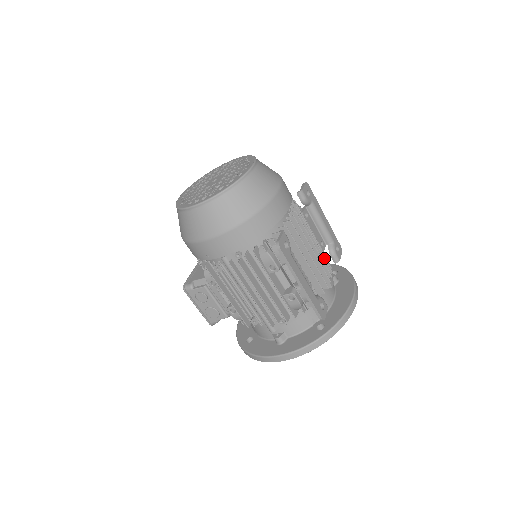
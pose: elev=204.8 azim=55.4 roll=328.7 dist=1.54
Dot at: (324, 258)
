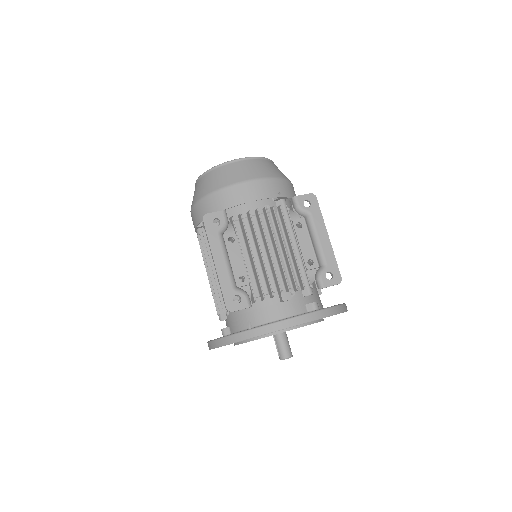
Dot at: (291, 270)
